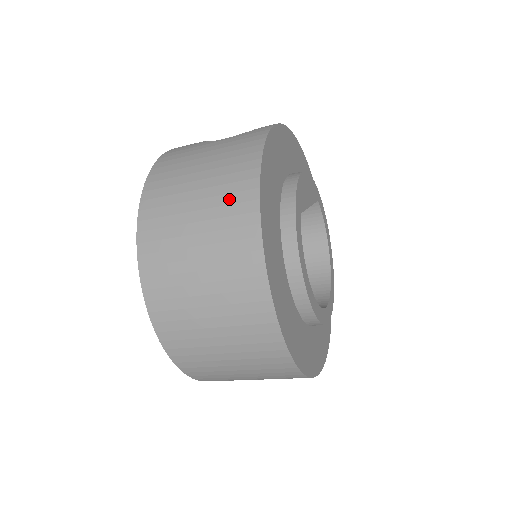
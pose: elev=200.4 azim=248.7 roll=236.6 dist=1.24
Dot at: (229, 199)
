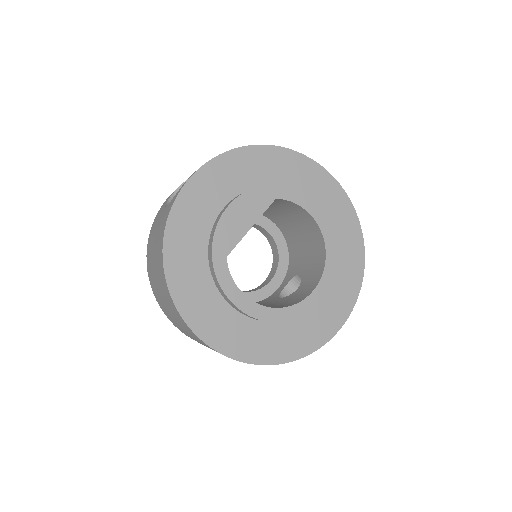
Dot at: (162, 283)
